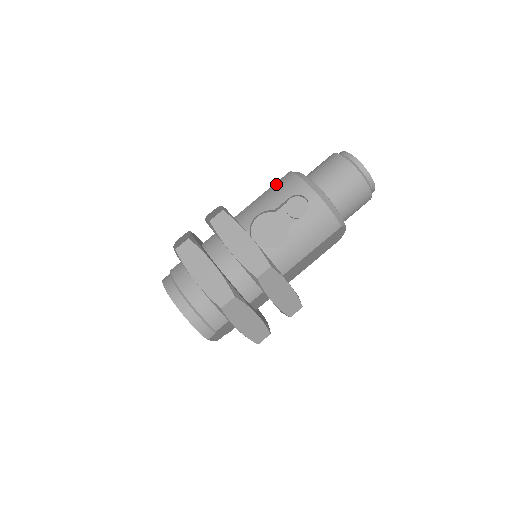
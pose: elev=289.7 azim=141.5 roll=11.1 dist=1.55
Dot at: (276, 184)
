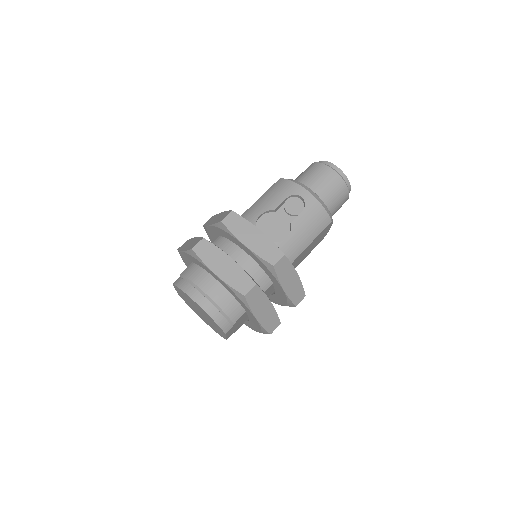
Dot at: (270, 189)
